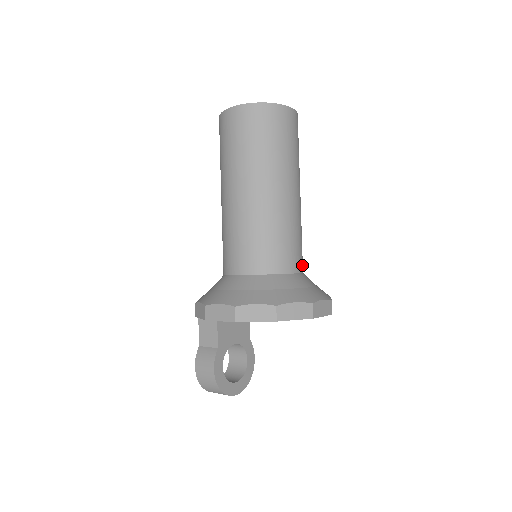
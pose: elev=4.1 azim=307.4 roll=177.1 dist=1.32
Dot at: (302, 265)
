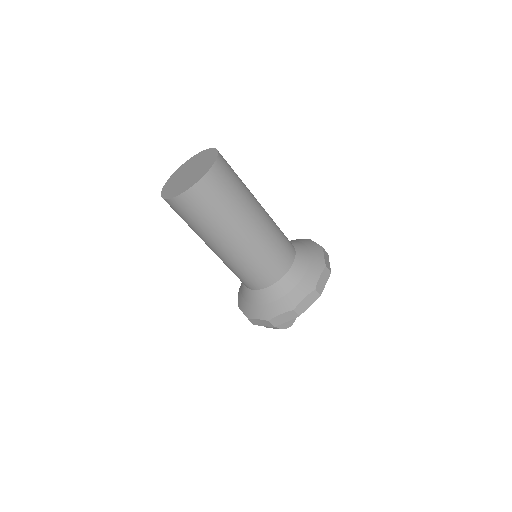
Dot at: (292, 250)
